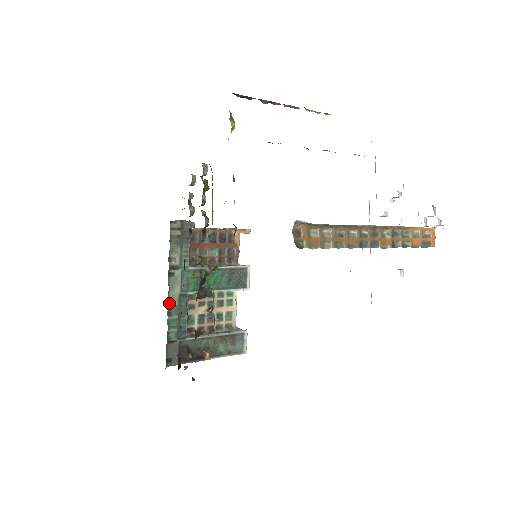
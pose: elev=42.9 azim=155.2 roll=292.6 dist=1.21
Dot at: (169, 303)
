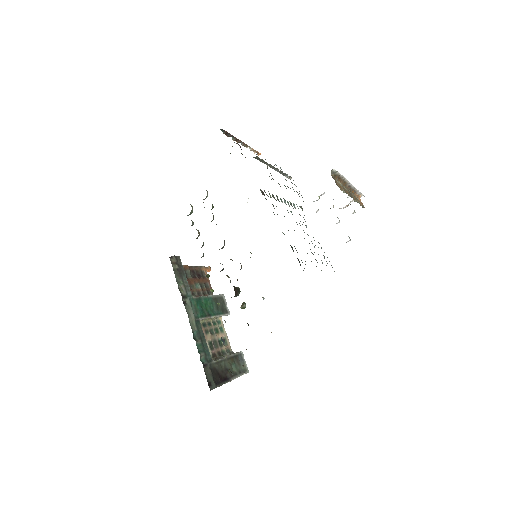
Dot at: (192, 329)
